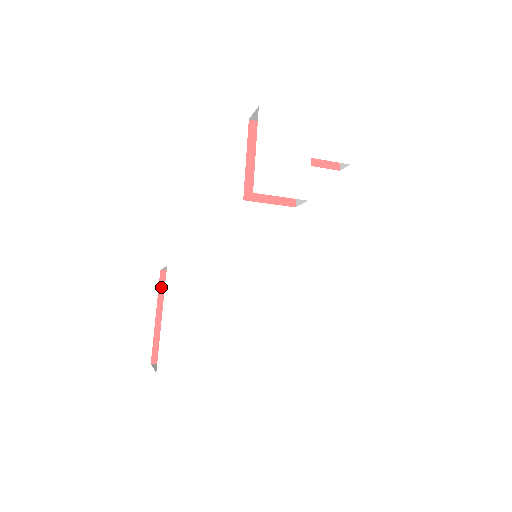
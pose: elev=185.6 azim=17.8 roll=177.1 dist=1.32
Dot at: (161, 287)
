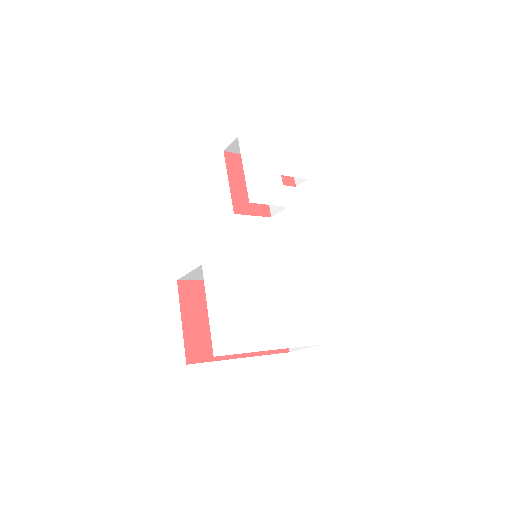
Dot at: (181, 295)
